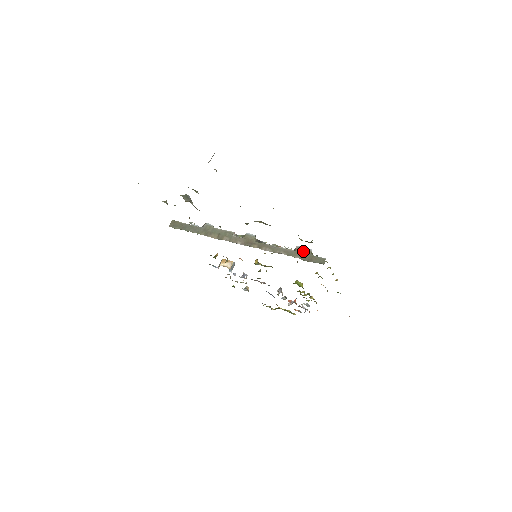
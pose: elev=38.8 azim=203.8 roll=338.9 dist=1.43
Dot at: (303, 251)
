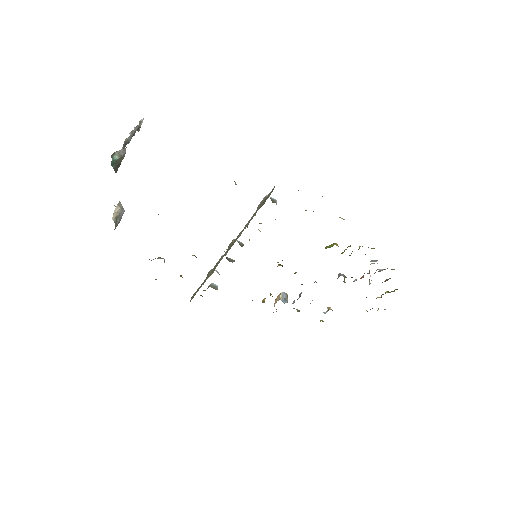
Dot at: (260, 204)
